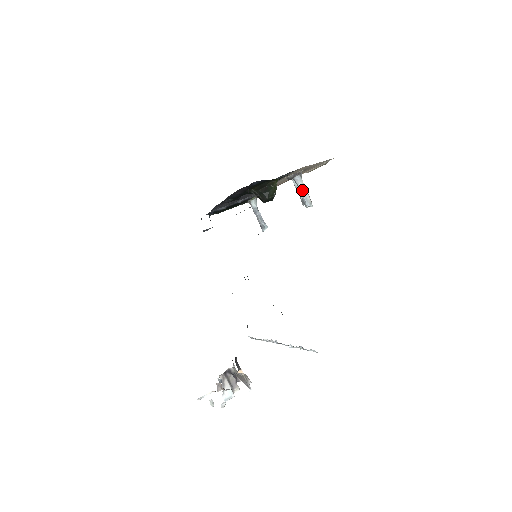
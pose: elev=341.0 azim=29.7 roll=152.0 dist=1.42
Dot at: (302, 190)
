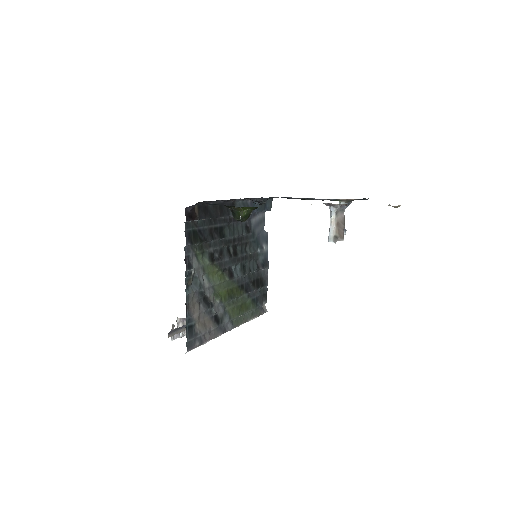
Dot at: (330, 223)
